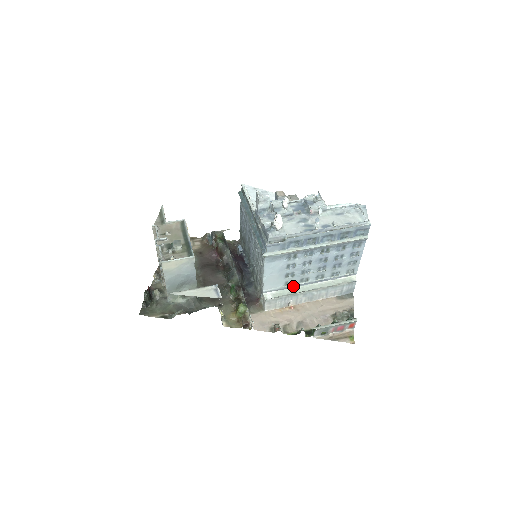
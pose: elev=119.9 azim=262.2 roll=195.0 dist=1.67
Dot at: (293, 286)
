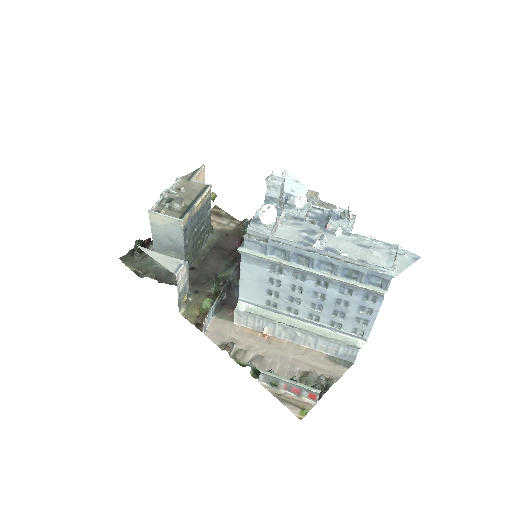
Dot at: (277, 311)
